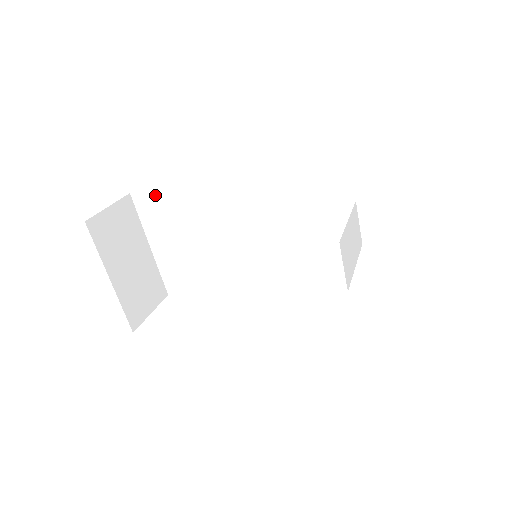
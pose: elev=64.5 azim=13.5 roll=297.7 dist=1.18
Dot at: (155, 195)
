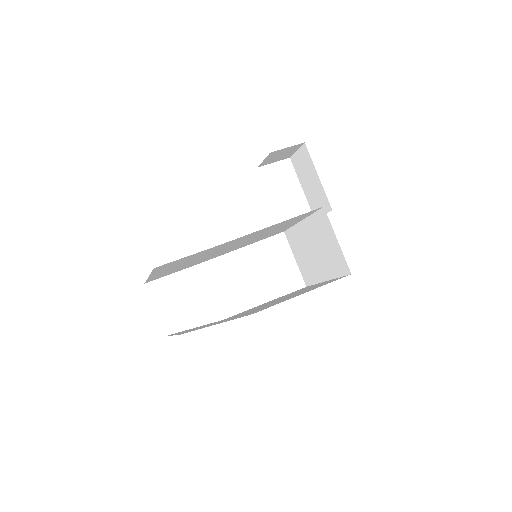
Dot at: (181, 259)
